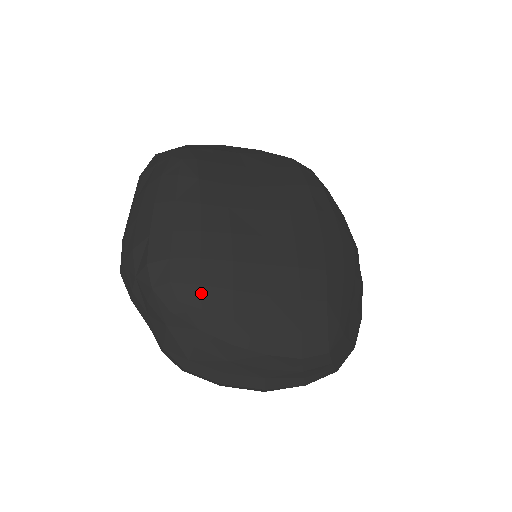
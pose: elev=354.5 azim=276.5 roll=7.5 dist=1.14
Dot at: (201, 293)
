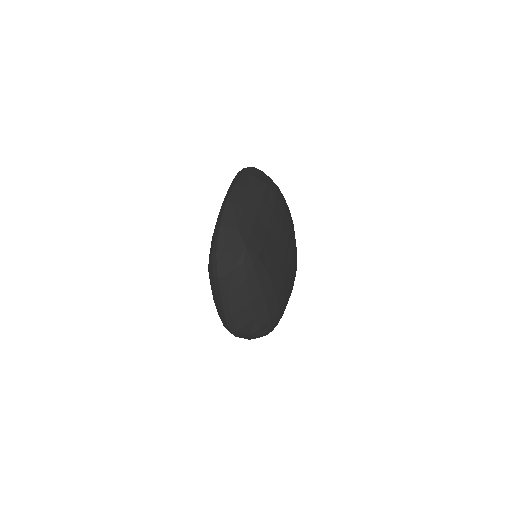
Dot at: occluded
